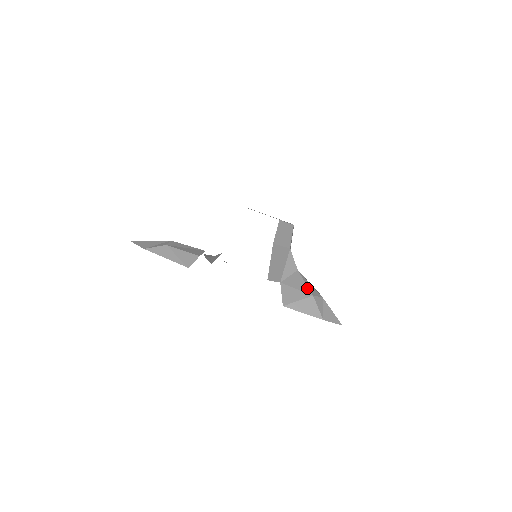
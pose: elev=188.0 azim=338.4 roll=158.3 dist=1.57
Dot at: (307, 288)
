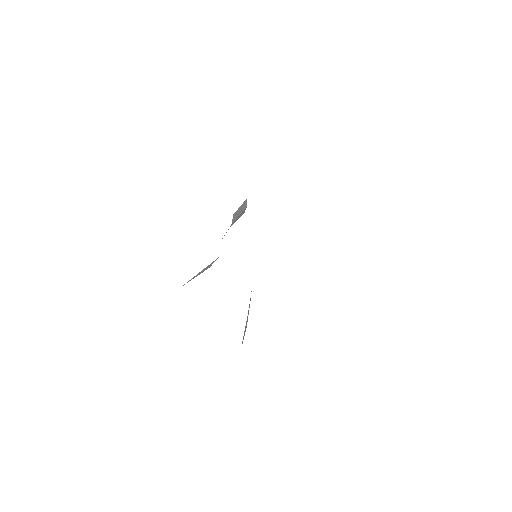
Dot at: occluded
